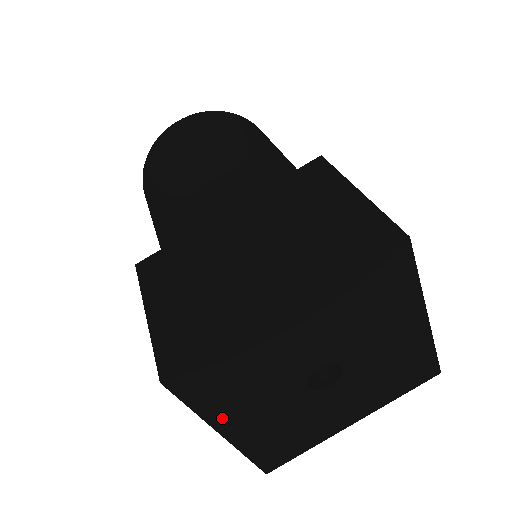
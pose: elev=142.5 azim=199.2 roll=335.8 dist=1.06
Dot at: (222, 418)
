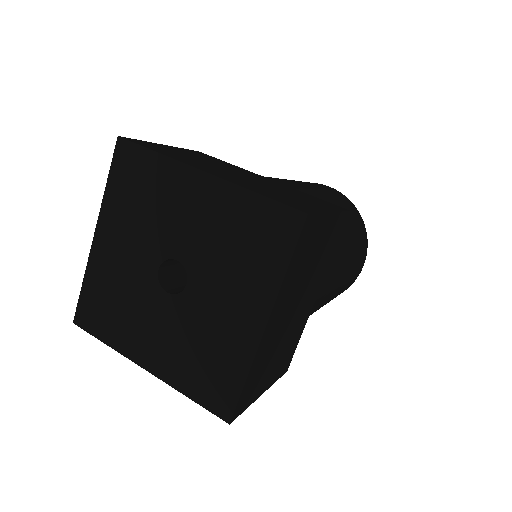
Dot at: (129, 347)
